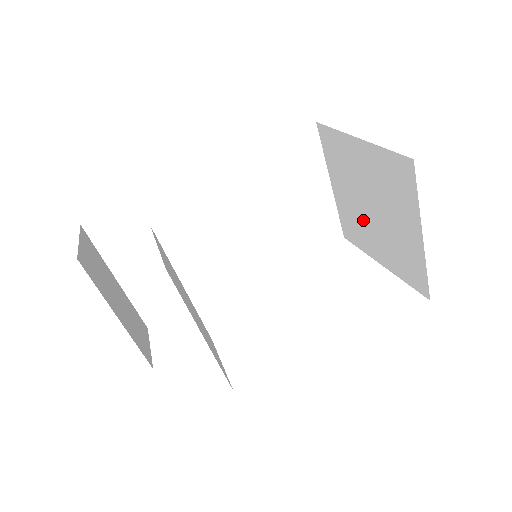
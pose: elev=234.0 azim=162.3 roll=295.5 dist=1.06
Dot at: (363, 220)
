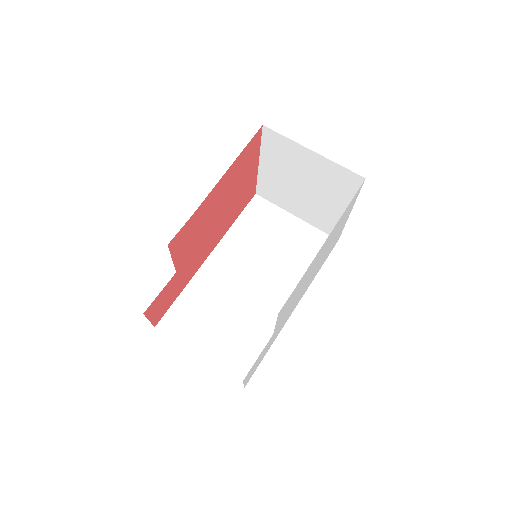
Dot at: (316, 203)
